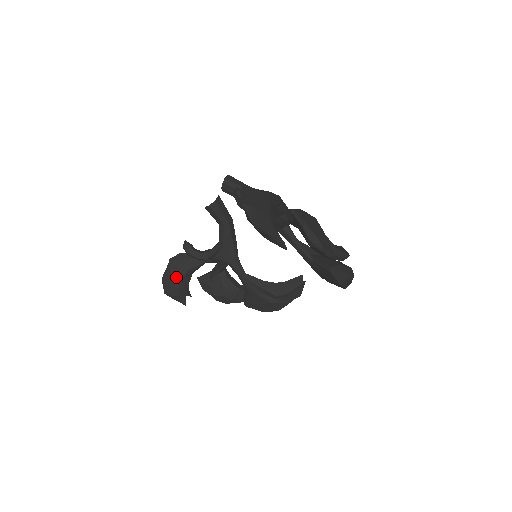
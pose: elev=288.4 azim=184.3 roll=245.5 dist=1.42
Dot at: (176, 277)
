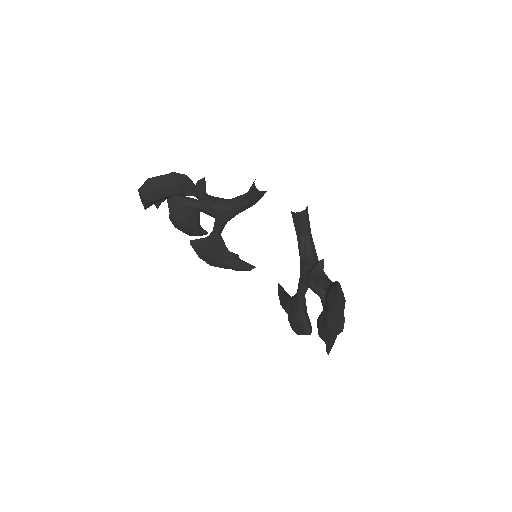
Dot at: (164, 191)
